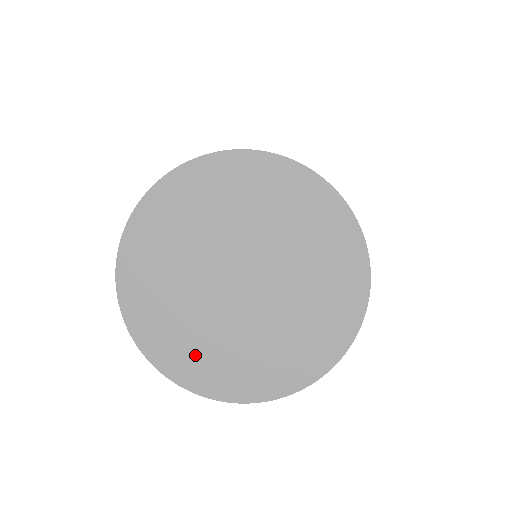
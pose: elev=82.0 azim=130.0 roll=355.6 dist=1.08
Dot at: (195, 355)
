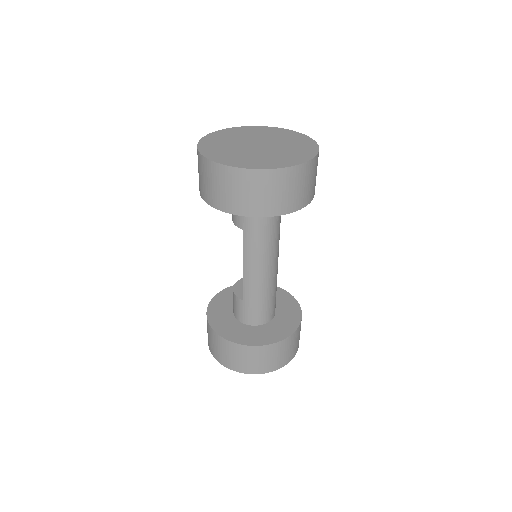
Dot at: (215, 148)
